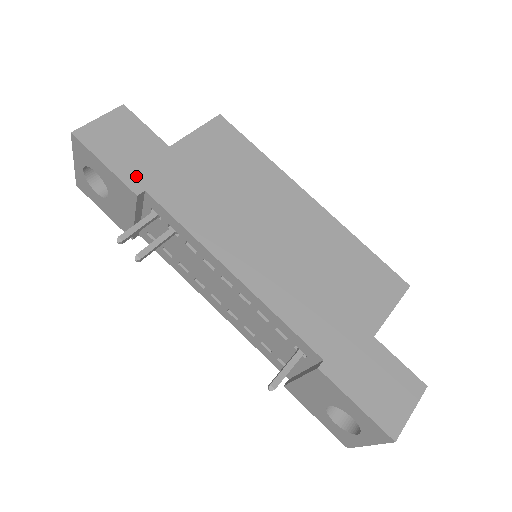
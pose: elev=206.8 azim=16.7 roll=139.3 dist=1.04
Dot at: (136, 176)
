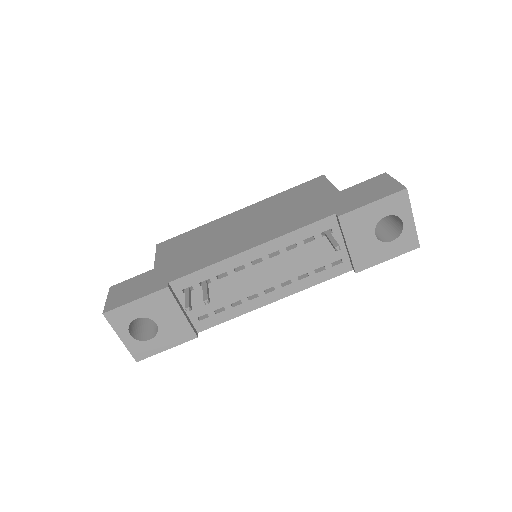
Dot at: (156, 286)
